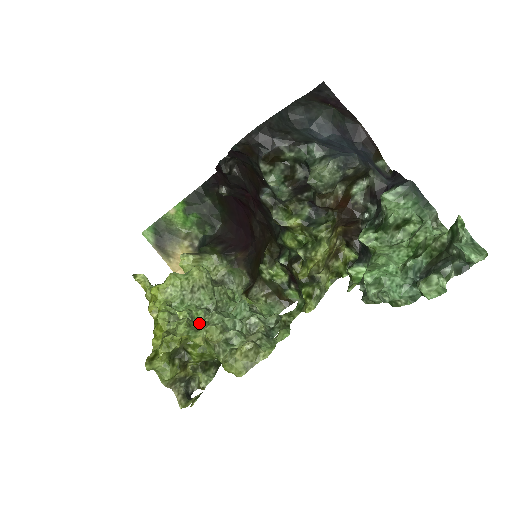
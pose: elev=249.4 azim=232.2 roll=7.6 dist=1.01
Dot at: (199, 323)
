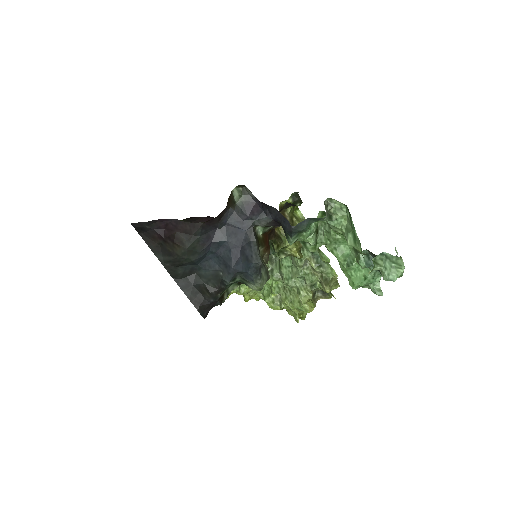
Dot at: (290, 294)
